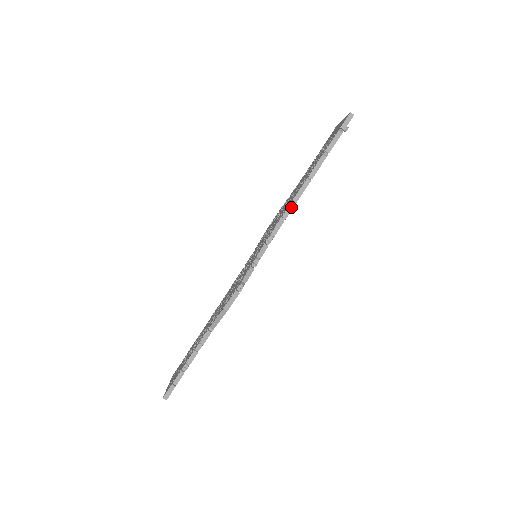
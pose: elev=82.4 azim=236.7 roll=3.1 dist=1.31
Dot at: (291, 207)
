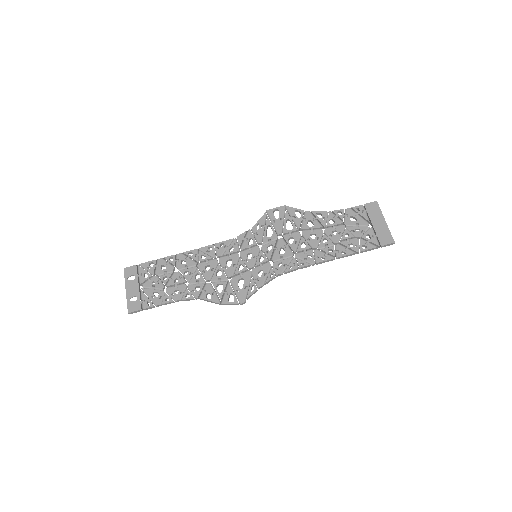
Dot at: occluded
